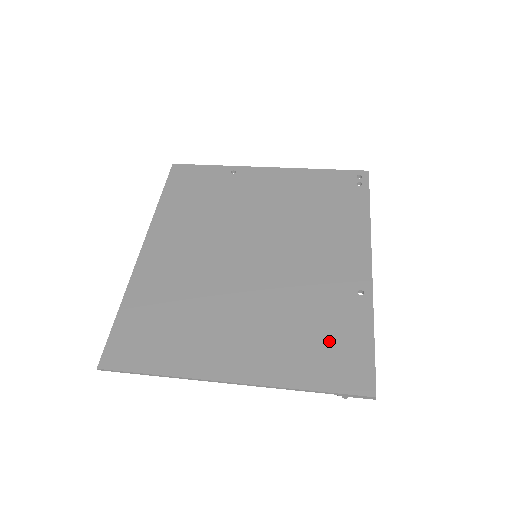
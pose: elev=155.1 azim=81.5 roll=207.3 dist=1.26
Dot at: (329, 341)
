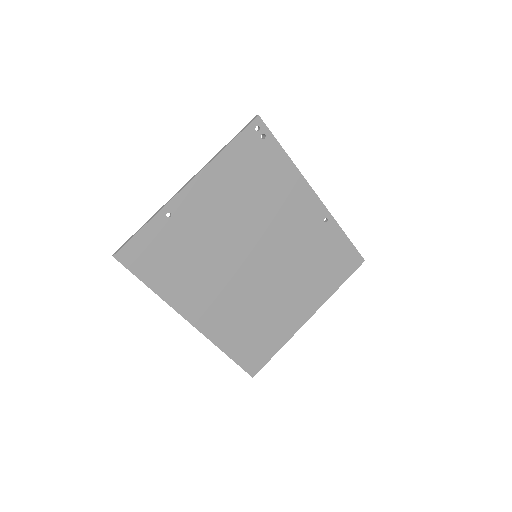
Dot at: (332, 259)
